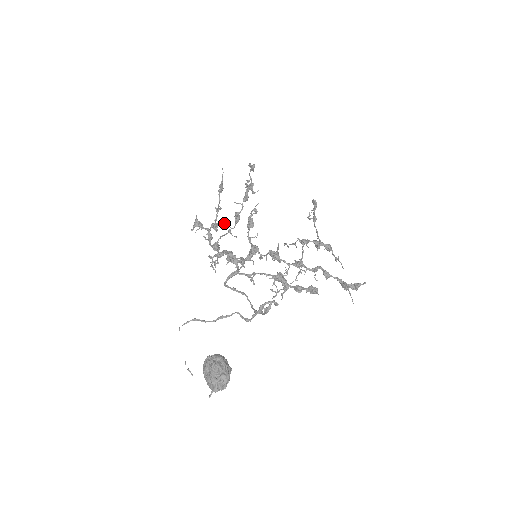
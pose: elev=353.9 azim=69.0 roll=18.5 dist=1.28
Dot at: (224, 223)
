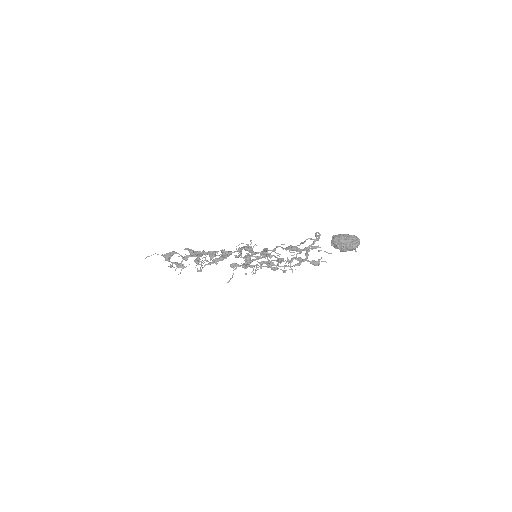
Dot at: (202, 260)
